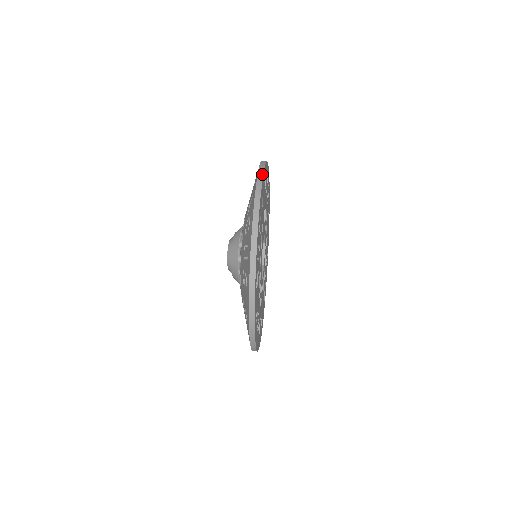
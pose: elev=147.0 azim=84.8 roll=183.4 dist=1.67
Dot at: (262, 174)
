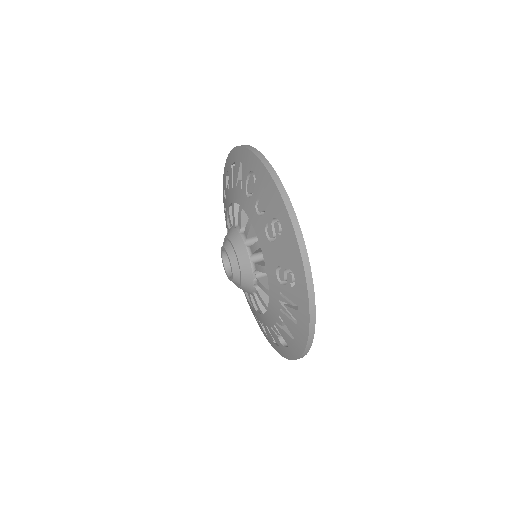
Dot at: occluded
